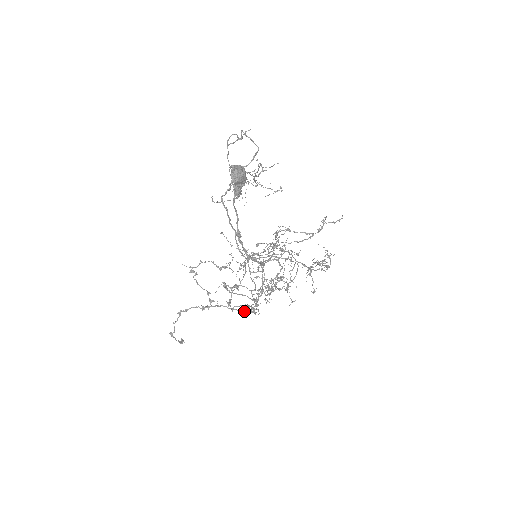
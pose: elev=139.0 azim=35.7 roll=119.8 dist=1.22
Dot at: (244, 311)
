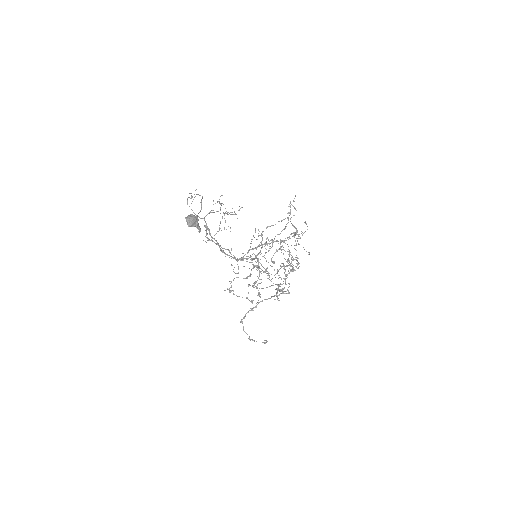
Dot at: (276, 295)
